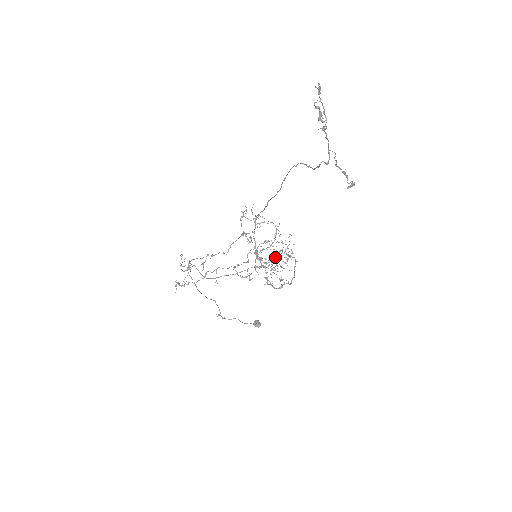
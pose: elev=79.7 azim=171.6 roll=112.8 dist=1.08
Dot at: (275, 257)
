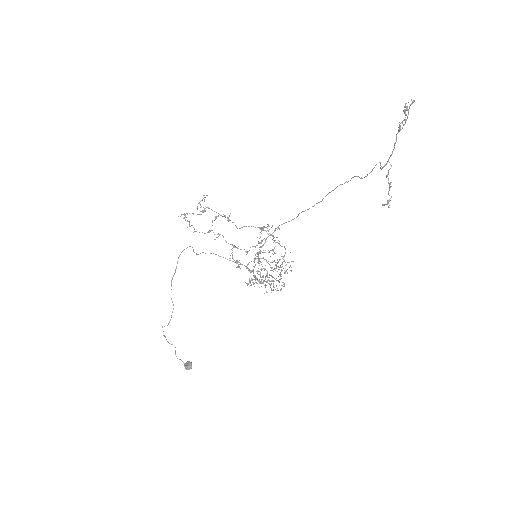
Dot at: (270, 270)
